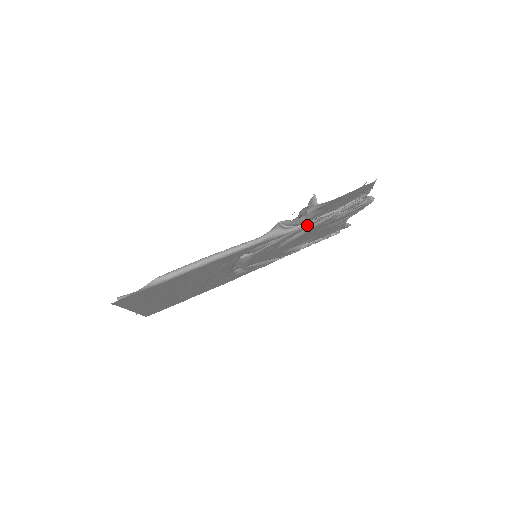
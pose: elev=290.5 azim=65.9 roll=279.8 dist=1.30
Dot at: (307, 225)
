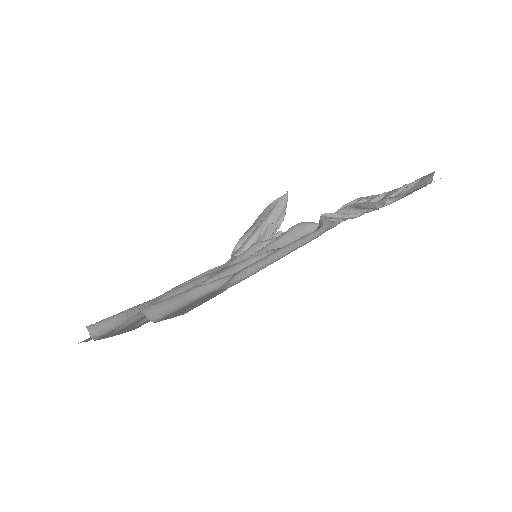
Dot at: (344, 220)
